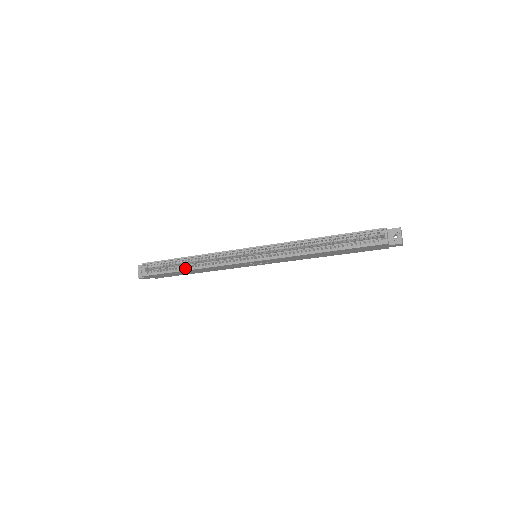
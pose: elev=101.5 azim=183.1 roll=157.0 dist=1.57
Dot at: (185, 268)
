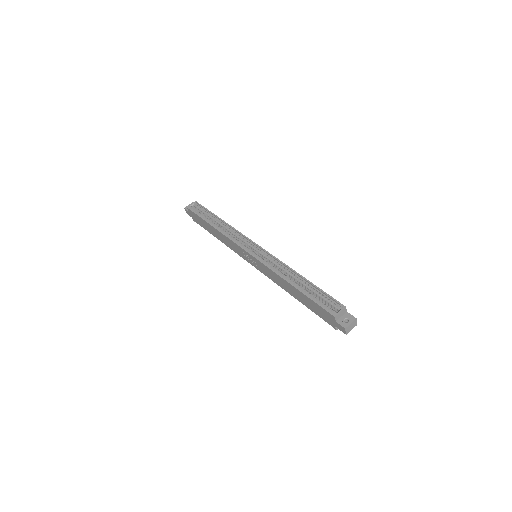
Dot at: (212, 223)
